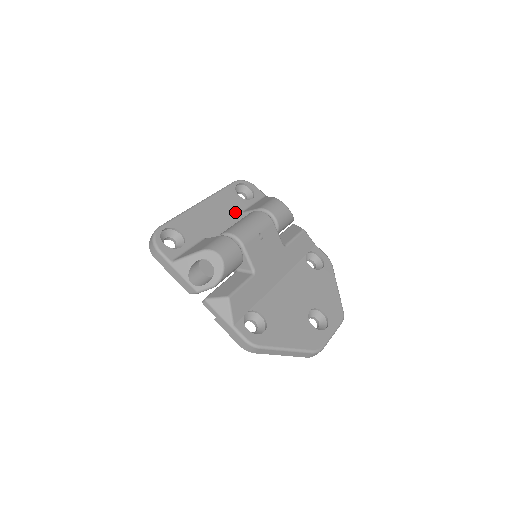
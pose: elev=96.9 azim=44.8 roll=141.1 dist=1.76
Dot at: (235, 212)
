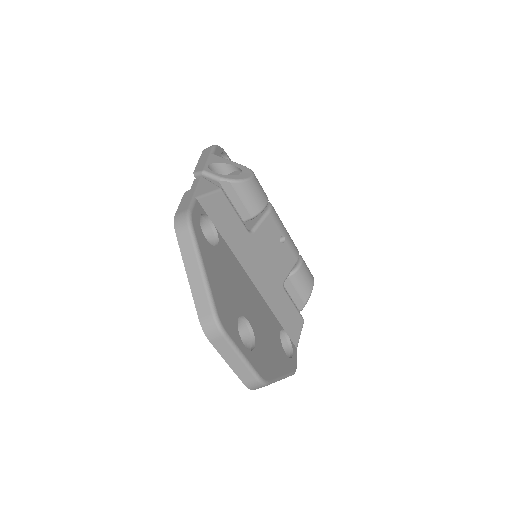
Dot at: occluded
